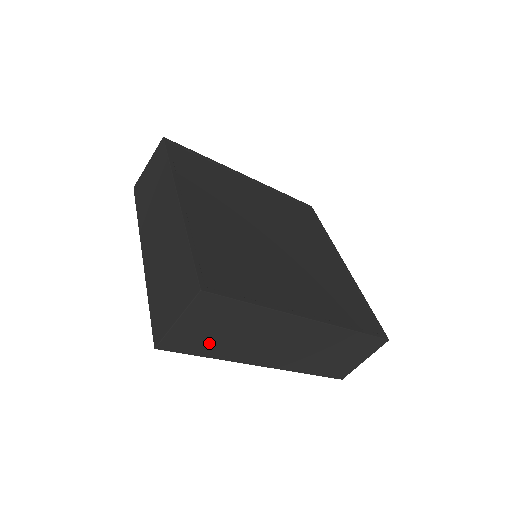
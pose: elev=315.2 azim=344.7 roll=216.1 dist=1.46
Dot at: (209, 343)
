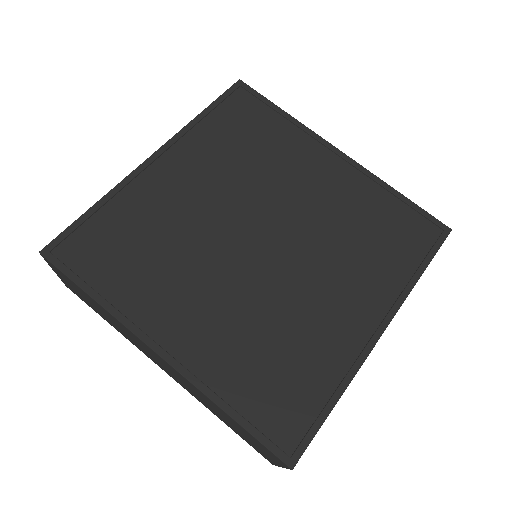
Dot at: (96, 310)
